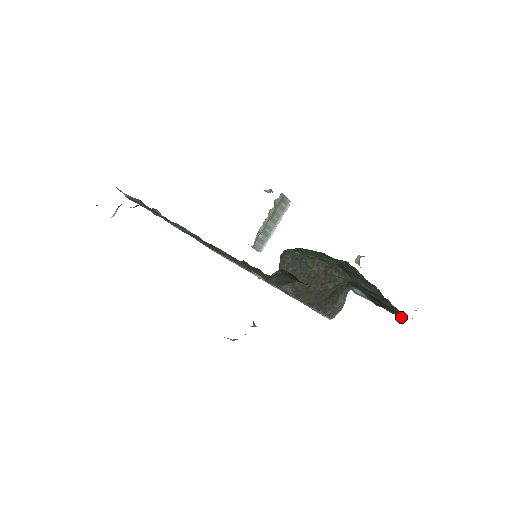
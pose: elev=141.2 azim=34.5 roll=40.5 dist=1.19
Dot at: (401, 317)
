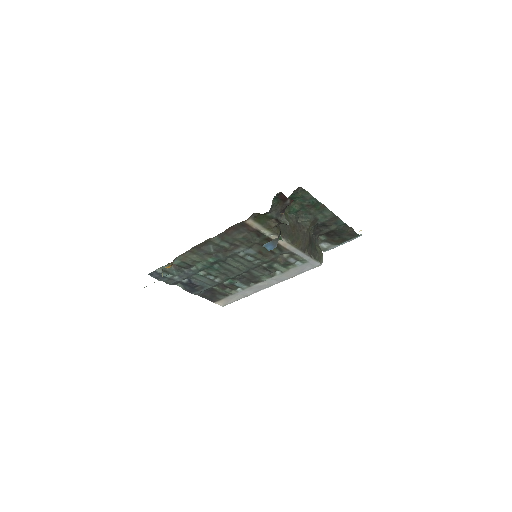
Dot at: (355, 236)
